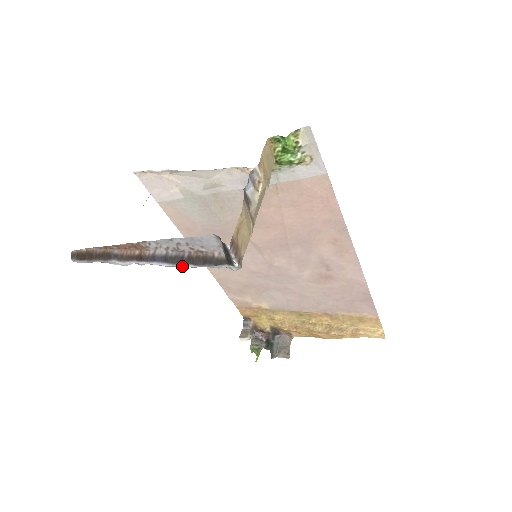
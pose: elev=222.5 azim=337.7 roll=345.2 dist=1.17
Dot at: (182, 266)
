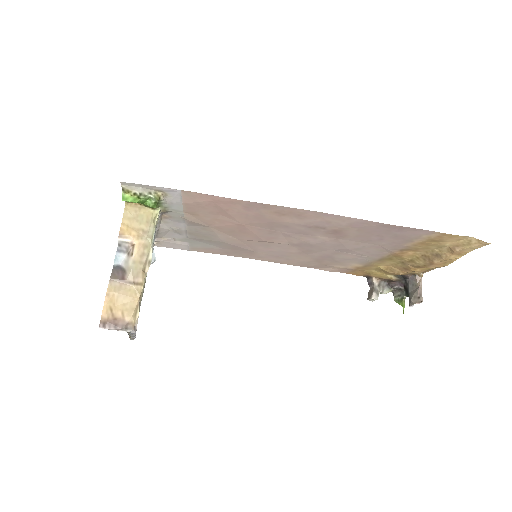
Dot at: (134, 334)
